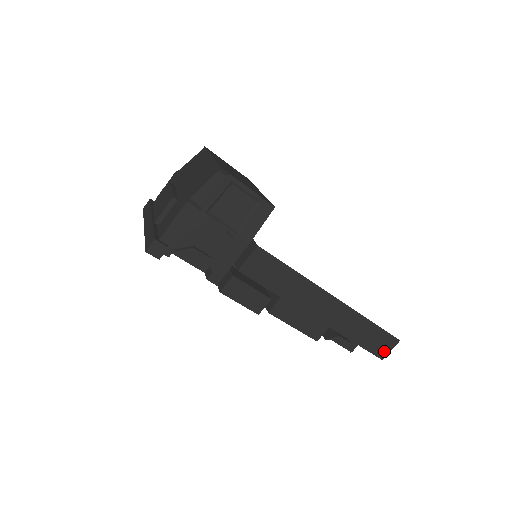
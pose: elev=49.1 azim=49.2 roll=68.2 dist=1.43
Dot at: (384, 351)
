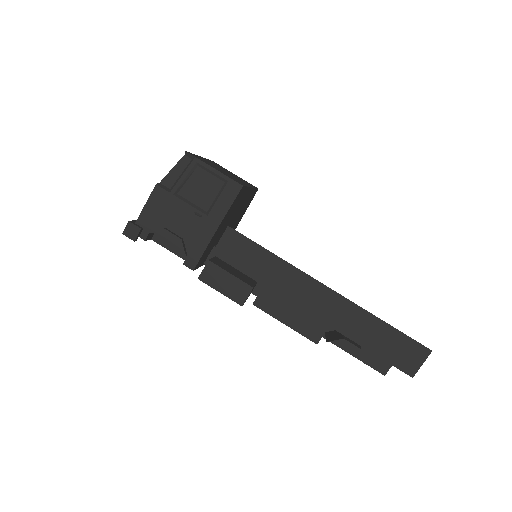
Dot at: (412, 365)
